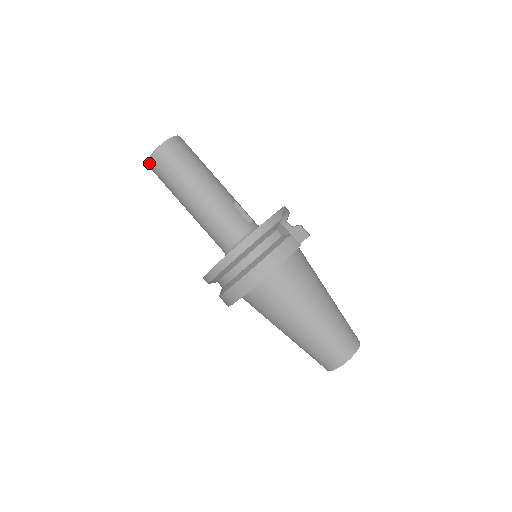
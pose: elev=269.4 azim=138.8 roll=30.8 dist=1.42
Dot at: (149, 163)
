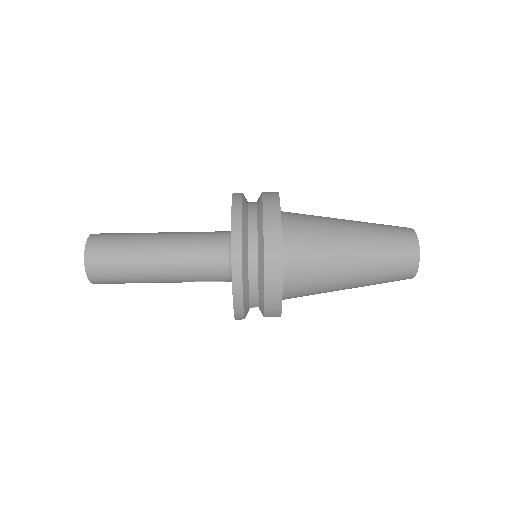
Dot at: (88, 269)
